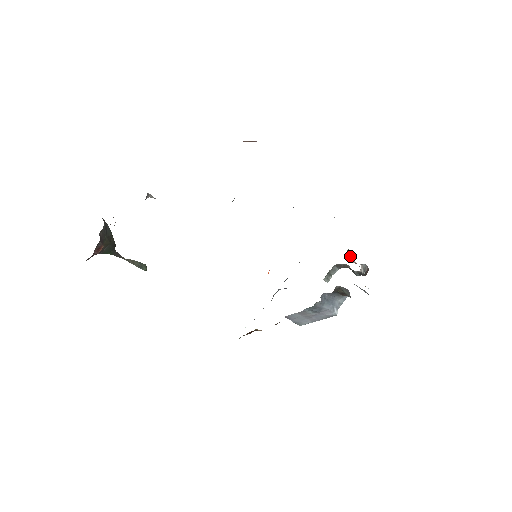
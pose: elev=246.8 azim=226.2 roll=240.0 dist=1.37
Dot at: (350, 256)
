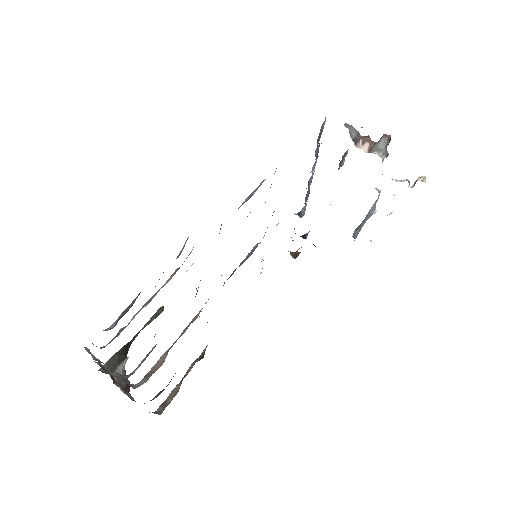
Dot at: (357, 136)
